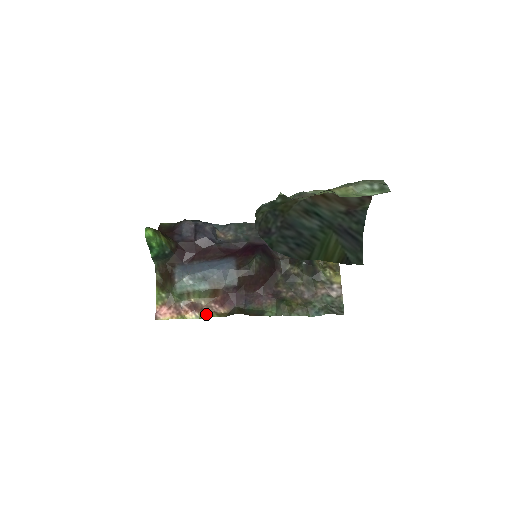
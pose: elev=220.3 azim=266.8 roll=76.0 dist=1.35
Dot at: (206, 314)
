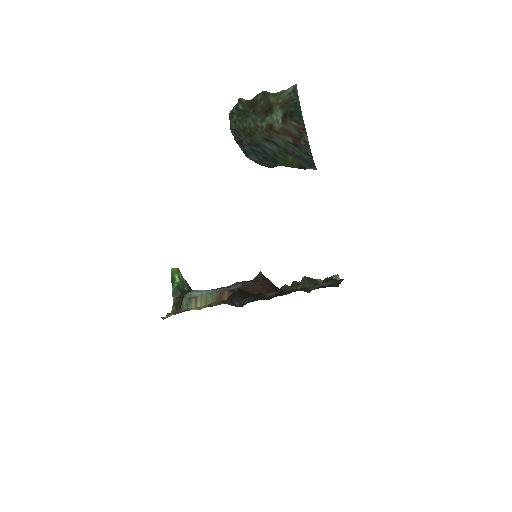
Dot at: (209, 306)
